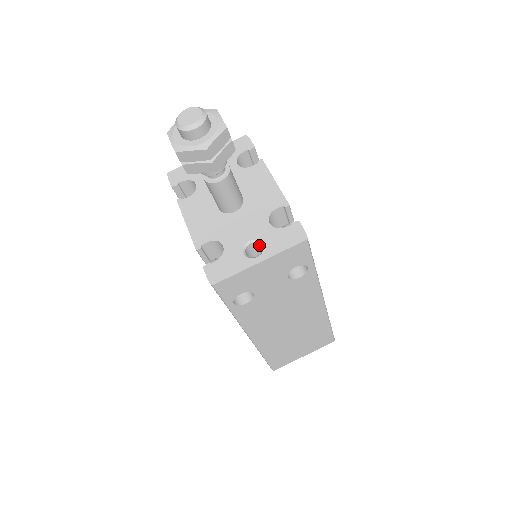
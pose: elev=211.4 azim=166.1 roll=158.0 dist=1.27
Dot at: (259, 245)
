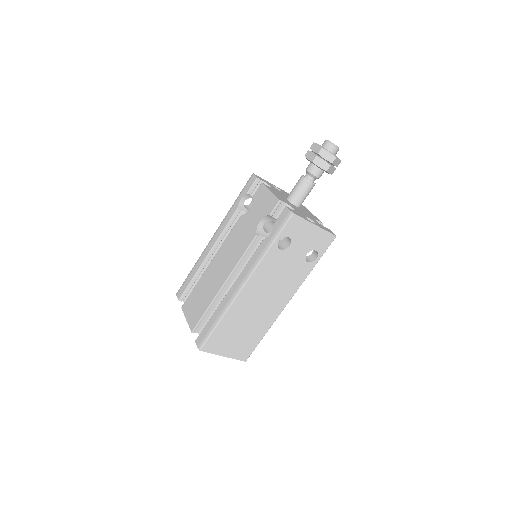
Dot at: occluded
